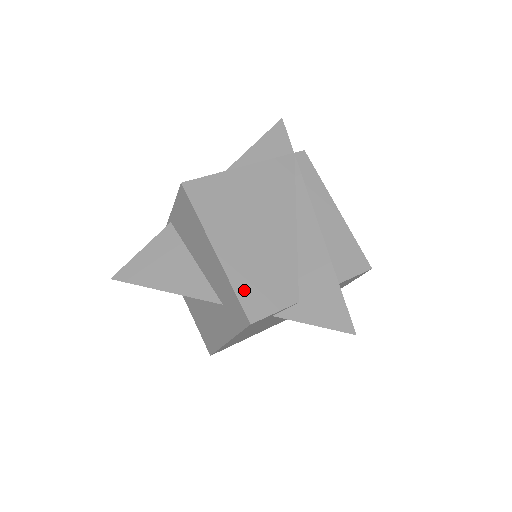
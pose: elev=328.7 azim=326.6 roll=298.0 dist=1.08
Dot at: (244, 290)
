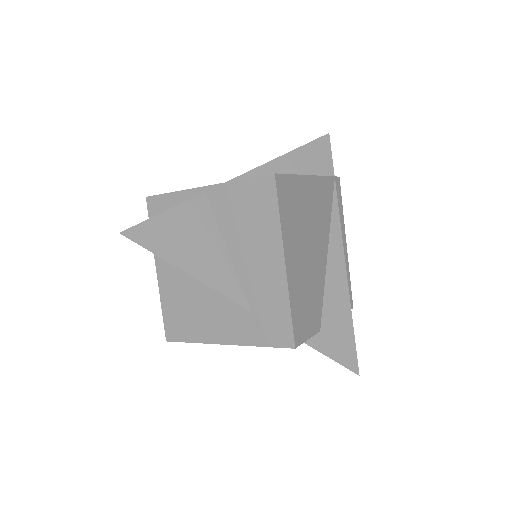
Dot at: (296, 311)
